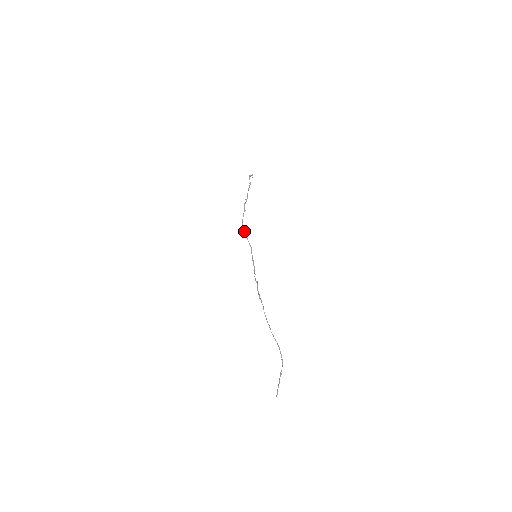
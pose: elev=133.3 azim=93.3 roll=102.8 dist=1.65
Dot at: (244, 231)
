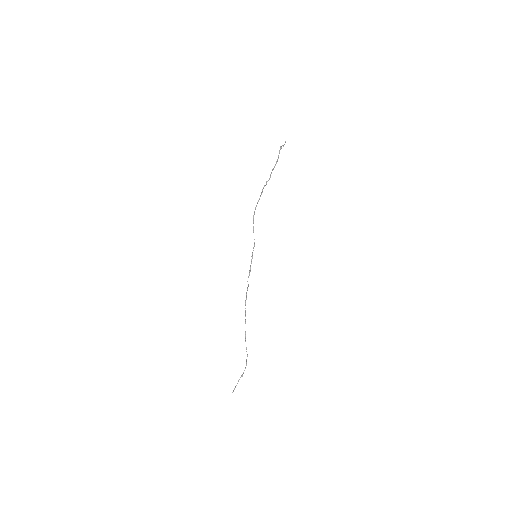
Dot at: occluded
